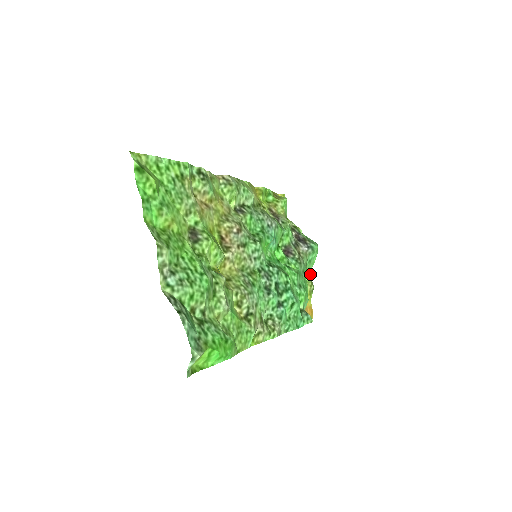
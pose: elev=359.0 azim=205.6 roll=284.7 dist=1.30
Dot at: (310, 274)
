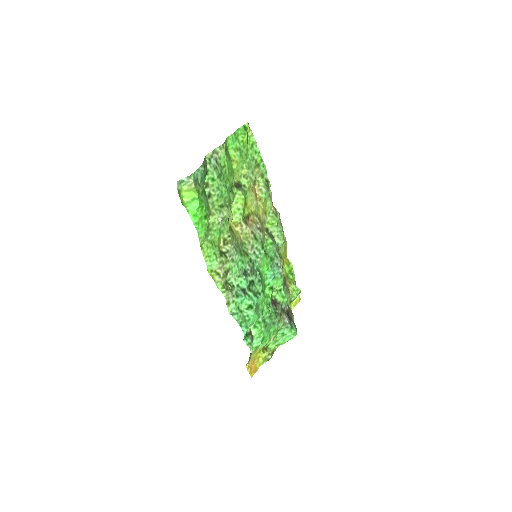
Dot at: occluded
